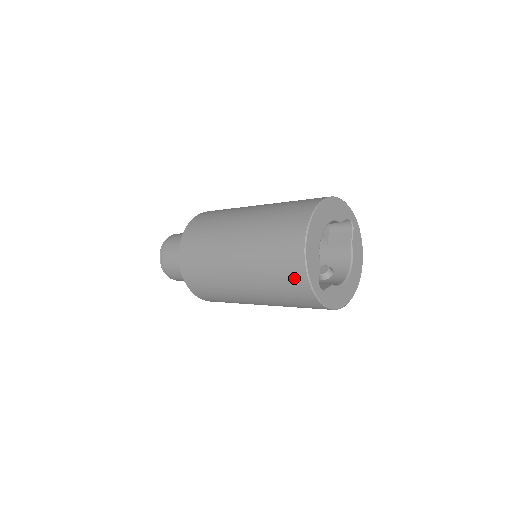
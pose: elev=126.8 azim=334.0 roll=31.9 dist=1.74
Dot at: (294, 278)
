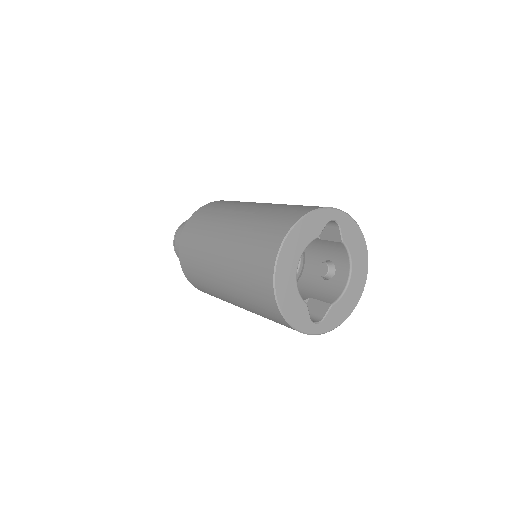
Dot at: occluded
